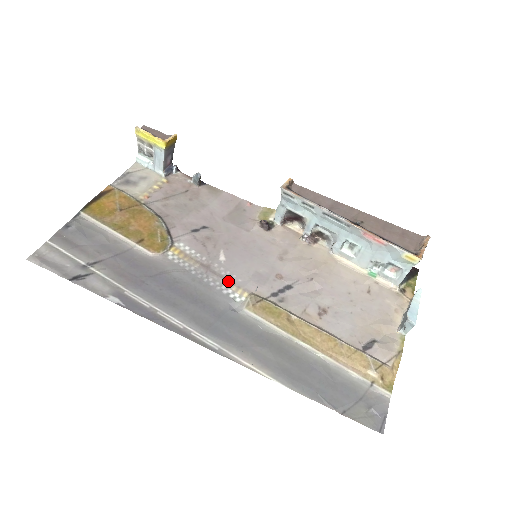
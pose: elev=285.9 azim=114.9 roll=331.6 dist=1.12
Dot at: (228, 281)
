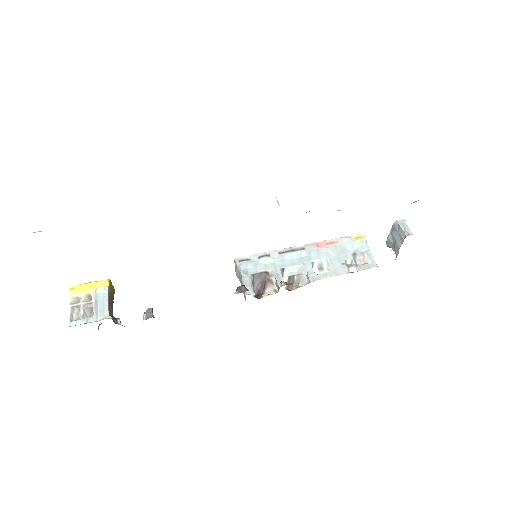
Dot at: occluded
